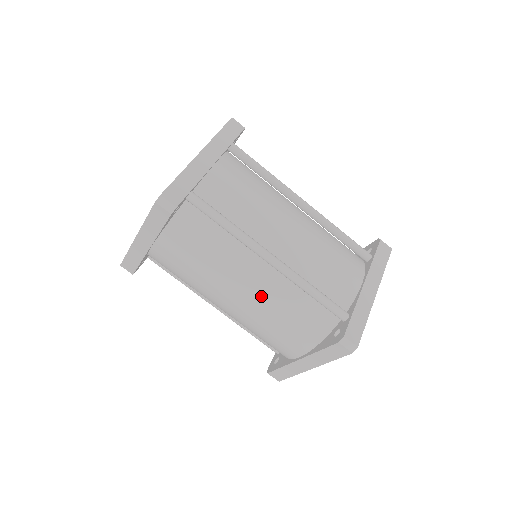
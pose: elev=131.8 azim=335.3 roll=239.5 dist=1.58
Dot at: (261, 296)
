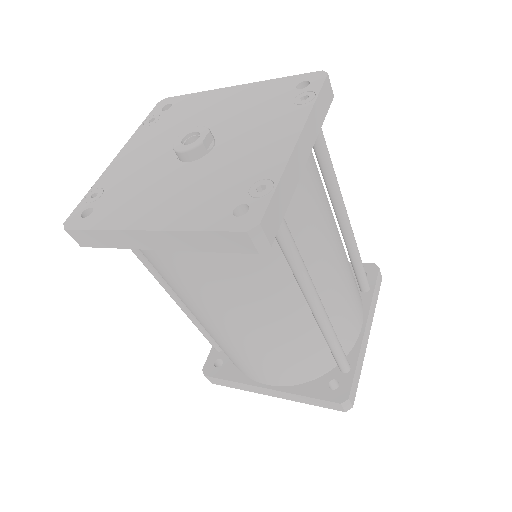
Dot at: (277, 337)
